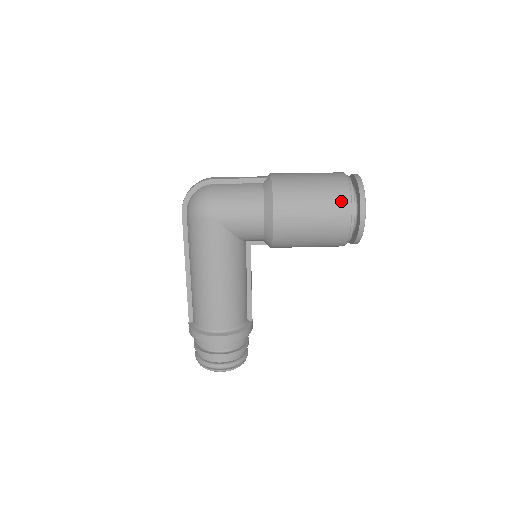
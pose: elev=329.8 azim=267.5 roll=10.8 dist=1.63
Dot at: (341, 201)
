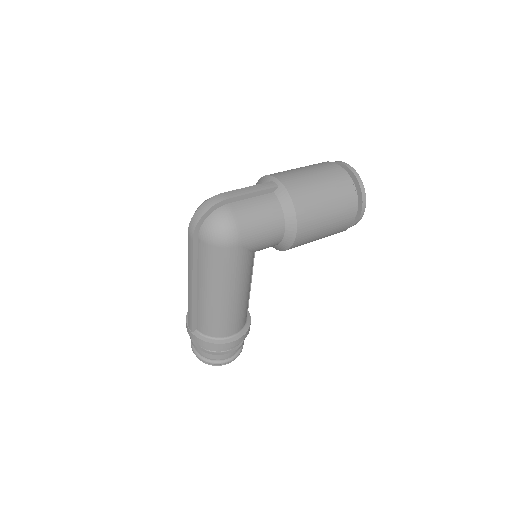
Dot at: (350, 202)
